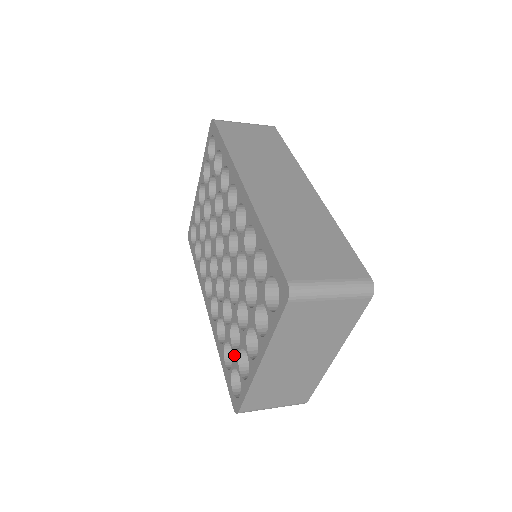
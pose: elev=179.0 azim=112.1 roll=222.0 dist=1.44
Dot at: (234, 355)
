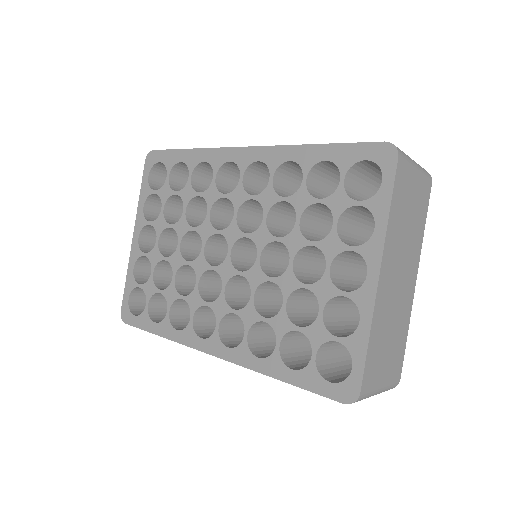
Dot at: (312, 331)
